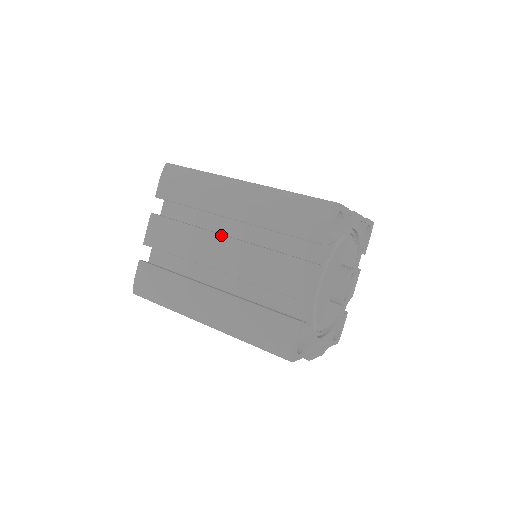
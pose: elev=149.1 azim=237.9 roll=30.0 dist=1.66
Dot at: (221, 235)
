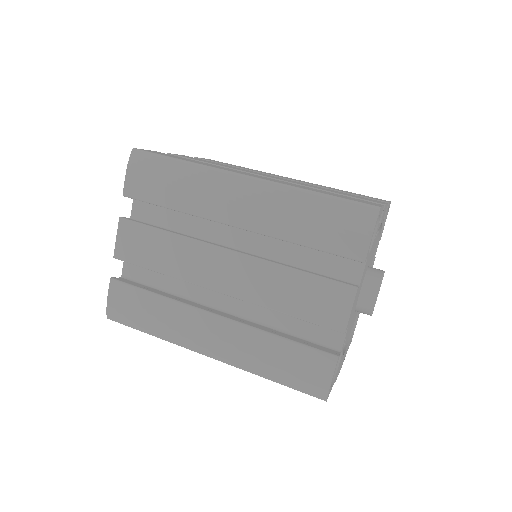
Dot at: (221, 248)
